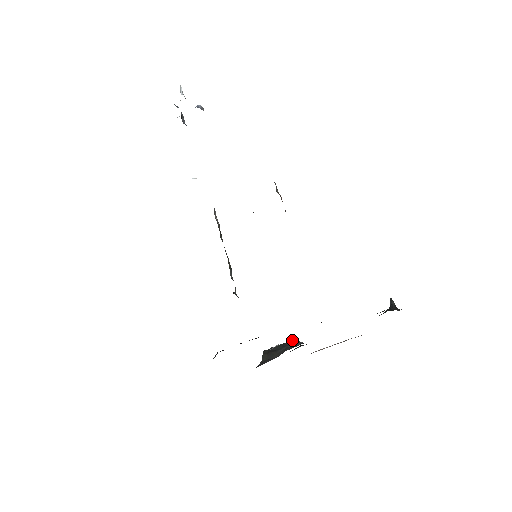
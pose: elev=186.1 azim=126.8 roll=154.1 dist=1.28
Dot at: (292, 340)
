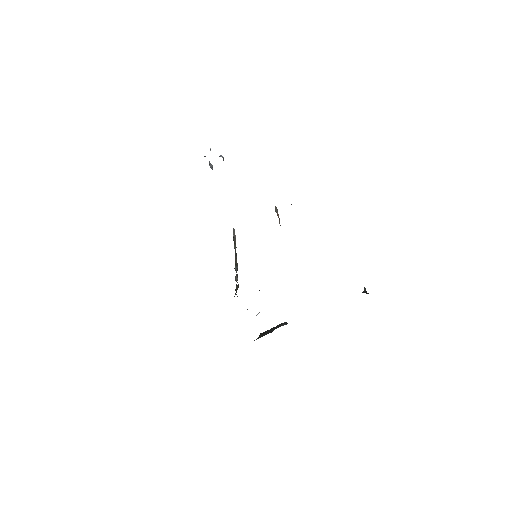
Dot at: (282, 323)
